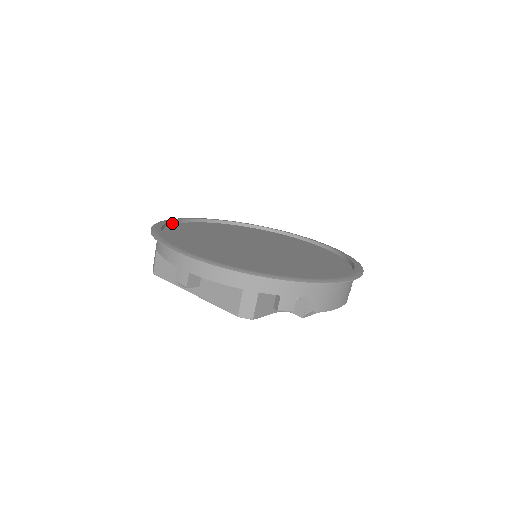
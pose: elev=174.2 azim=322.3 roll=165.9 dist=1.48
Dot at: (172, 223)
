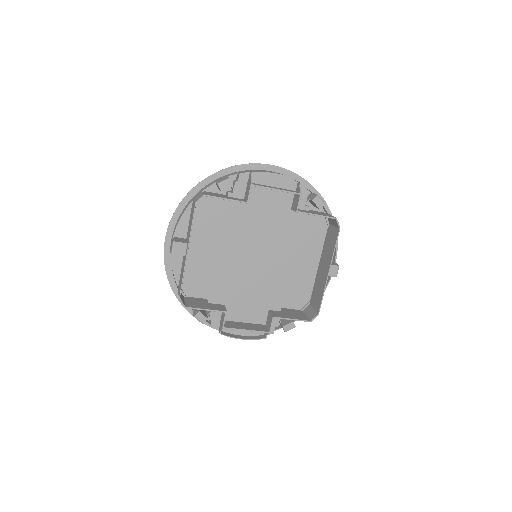
Dot at: occluded
